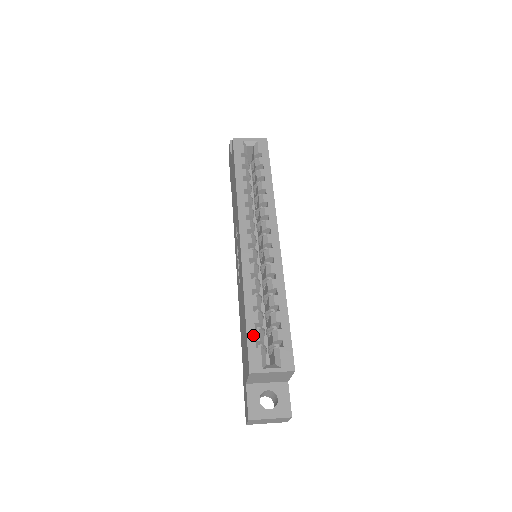
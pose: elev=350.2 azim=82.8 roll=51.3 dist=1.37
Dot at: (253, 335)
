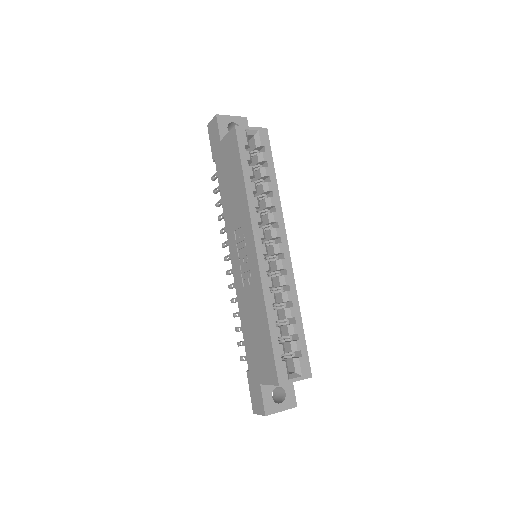
Dot at: (278, 349)
